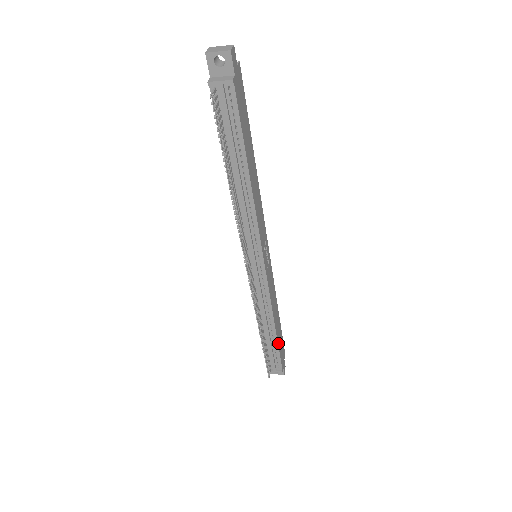
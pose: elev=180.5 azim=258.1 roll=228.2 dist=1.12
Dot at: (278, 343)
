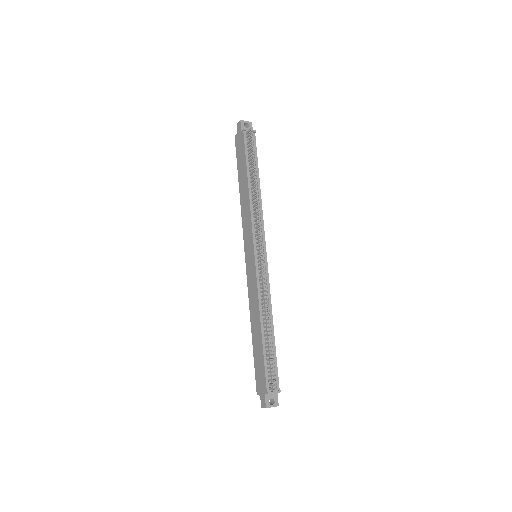
Dot at: (275, 351)
